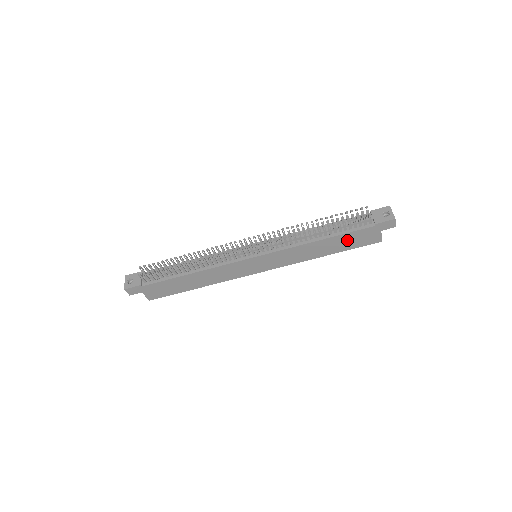
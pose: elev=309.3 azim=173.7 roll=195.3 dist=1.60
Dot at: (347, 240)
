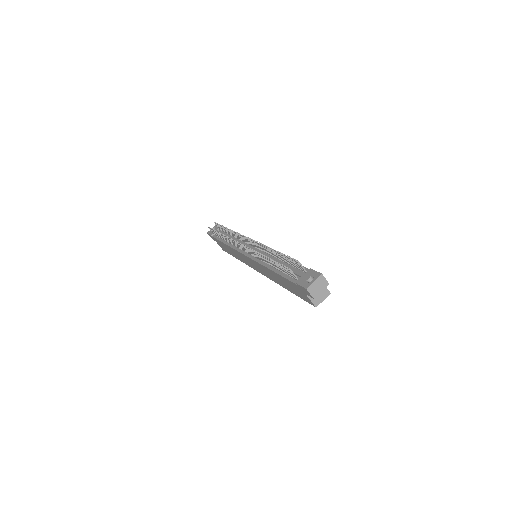
Dot at: (289, 284)
